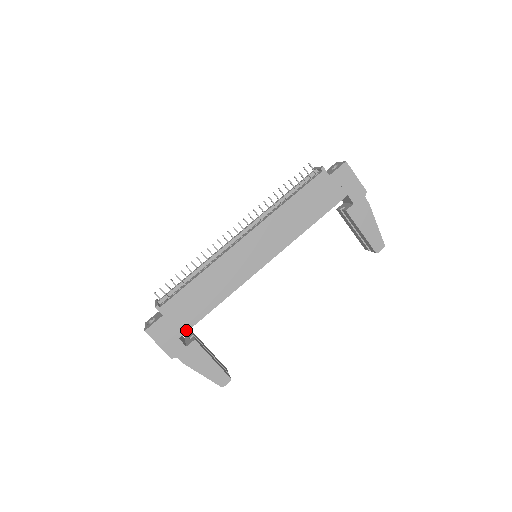
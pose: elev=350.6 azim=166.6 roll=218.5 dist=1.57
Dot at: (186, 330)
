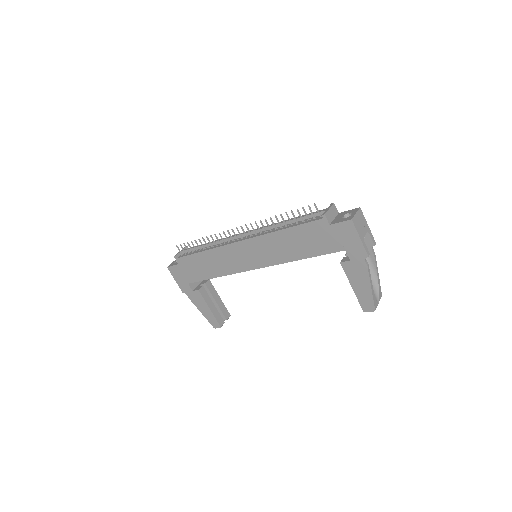
Dot at: (193, 281)
